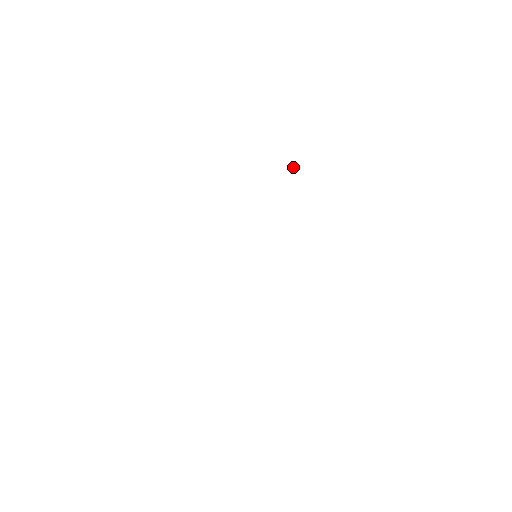
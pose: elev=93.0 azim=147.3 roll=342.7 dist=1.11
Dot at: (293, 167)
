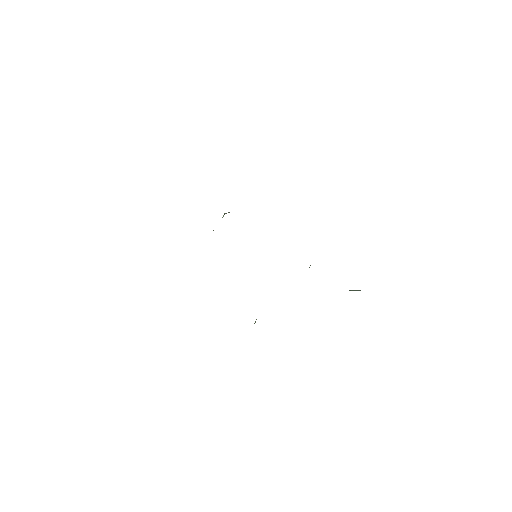
Dot at: occluded
